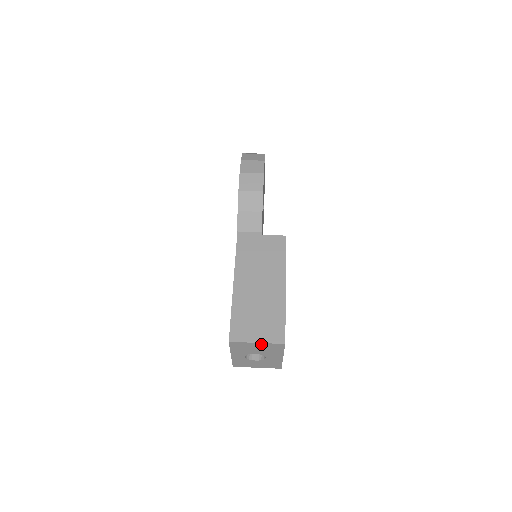
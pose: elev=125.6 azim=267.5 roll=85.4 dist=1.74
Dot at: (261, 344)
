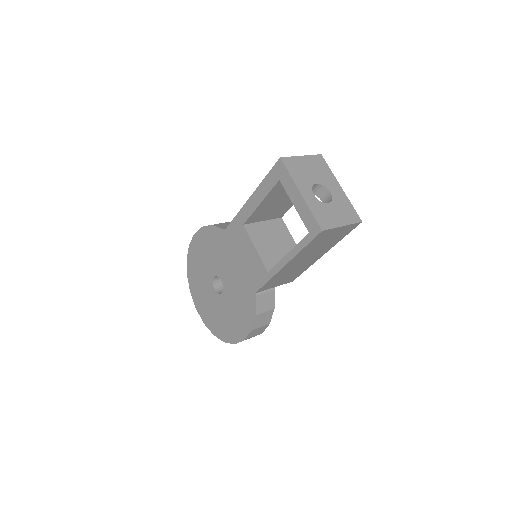
Dot at: (306, 159)
